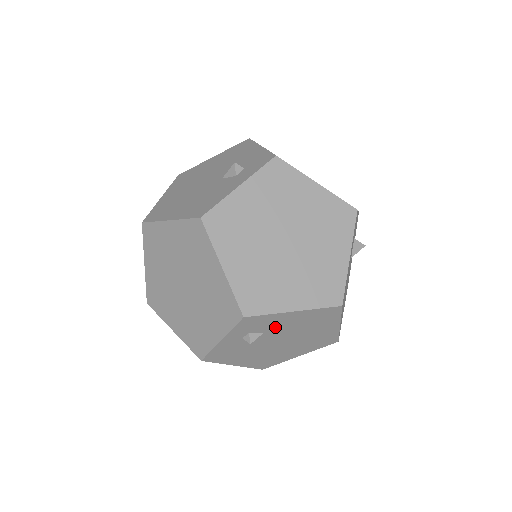
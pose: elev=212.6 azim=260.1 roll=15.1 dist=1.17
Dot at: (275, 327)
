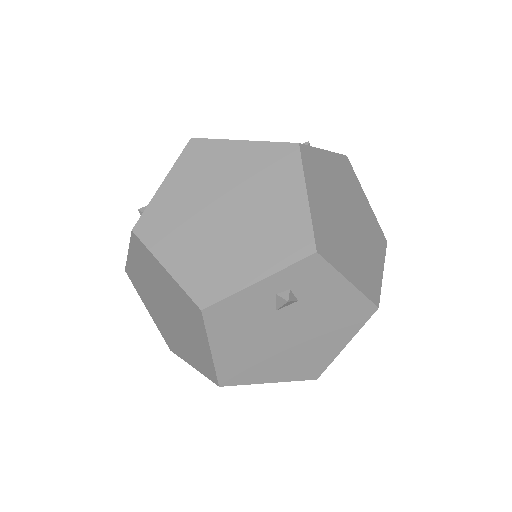
Dot at: (313, 299)
